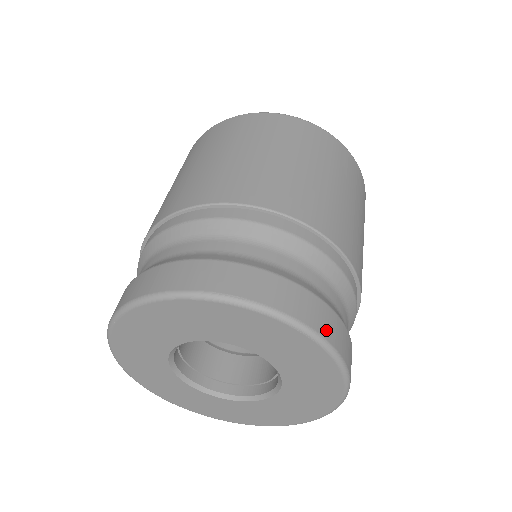
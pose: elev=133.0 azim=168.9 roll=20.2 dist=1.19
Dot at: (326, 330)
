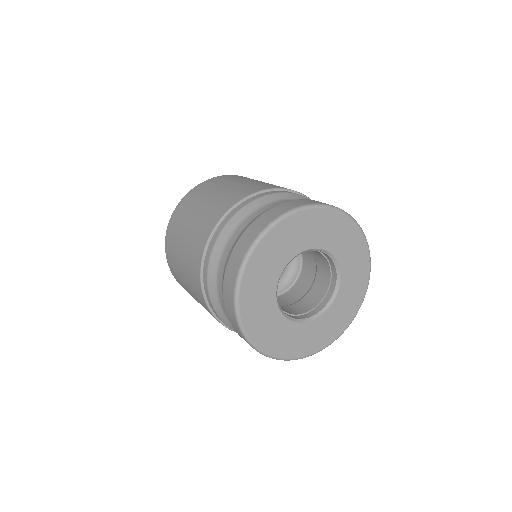
Dot at: occluded
